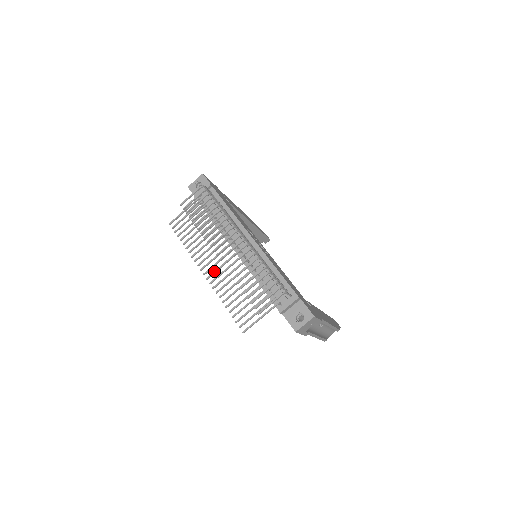
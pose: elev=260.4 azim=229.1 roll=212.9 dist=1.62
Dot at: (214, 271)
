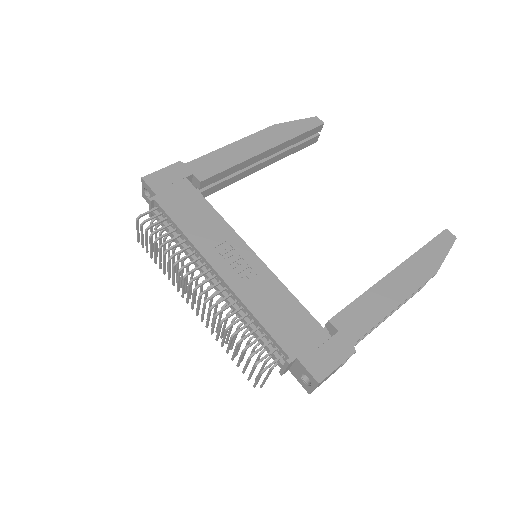
Dot at: (207, 314)
